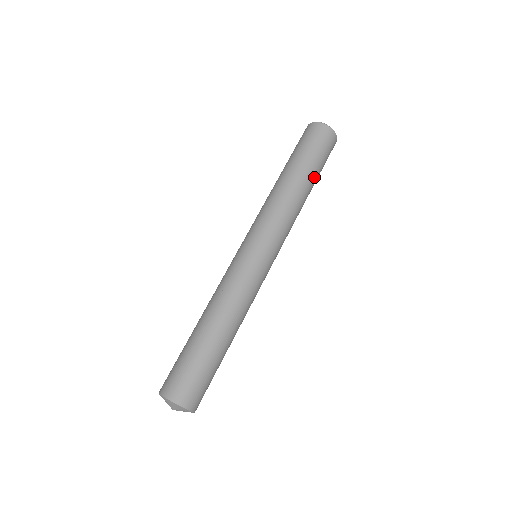
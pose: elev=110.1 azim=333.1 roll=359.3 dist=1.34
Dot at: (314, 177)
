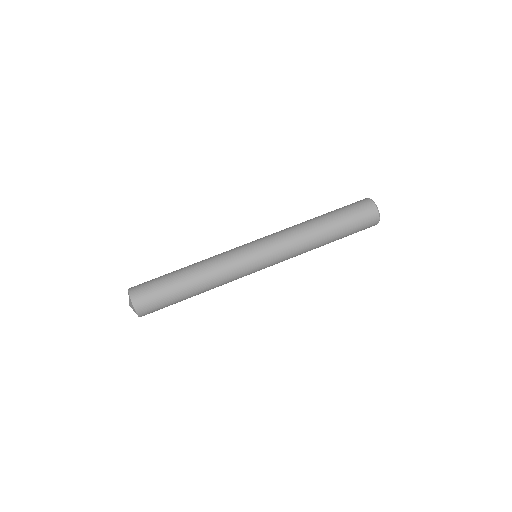
Dot at: (338, 236)
